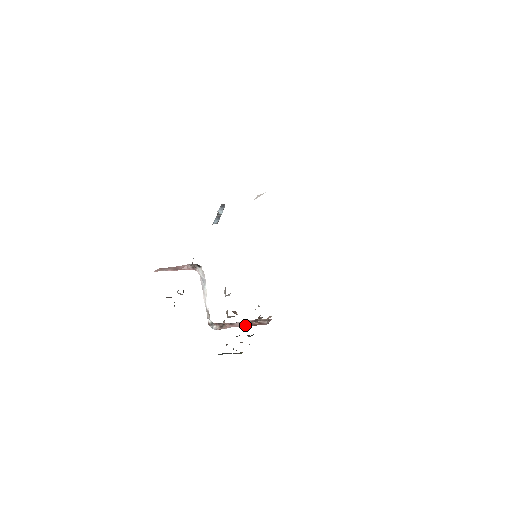
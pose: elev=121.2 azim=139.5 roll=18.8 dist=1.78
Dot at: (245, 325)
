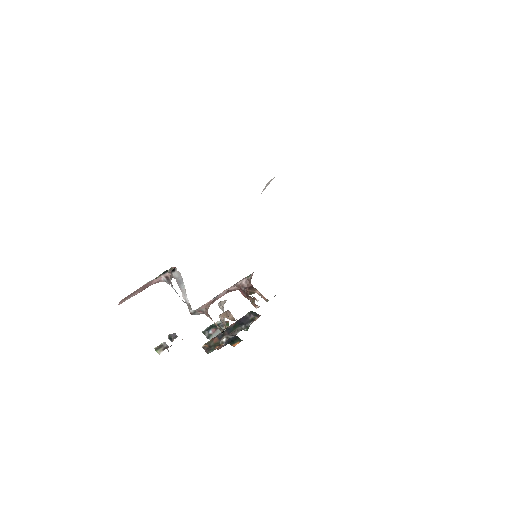
Dot at: occluded
